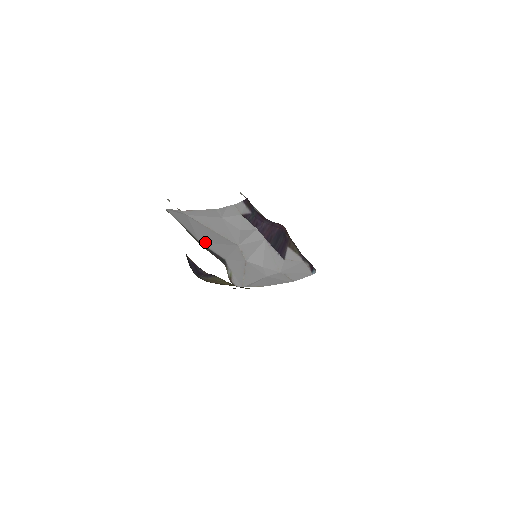
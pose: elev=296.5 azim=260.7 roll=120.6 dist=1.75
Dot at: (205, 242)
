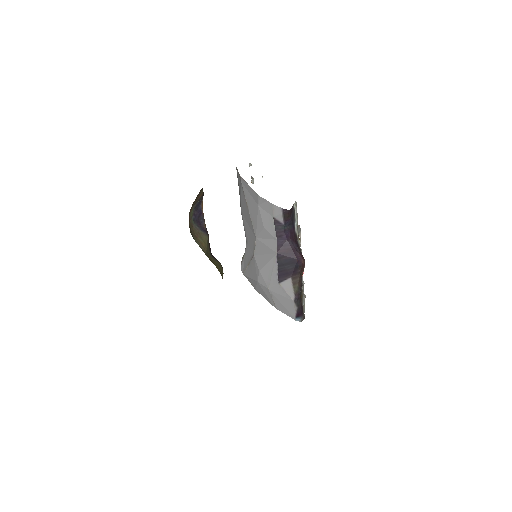
Dot at: (243, 215)
